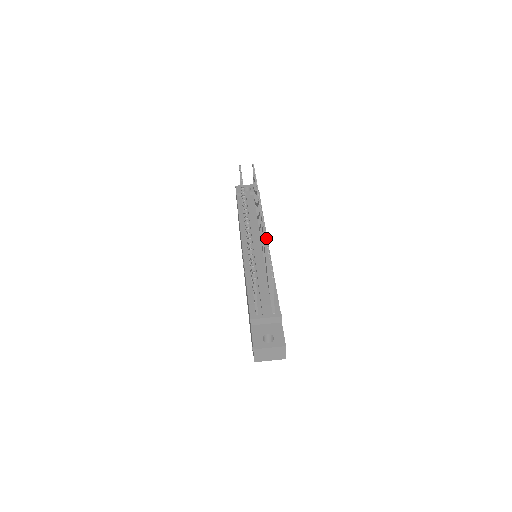
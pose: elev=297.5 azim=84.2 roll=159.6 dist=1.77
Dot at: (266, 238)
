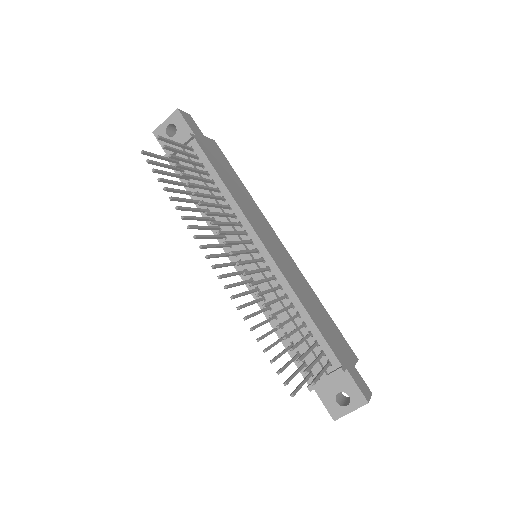
Dot at: (265, 306)
